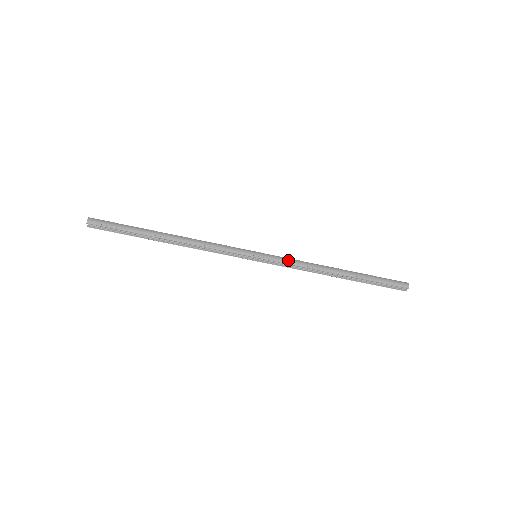
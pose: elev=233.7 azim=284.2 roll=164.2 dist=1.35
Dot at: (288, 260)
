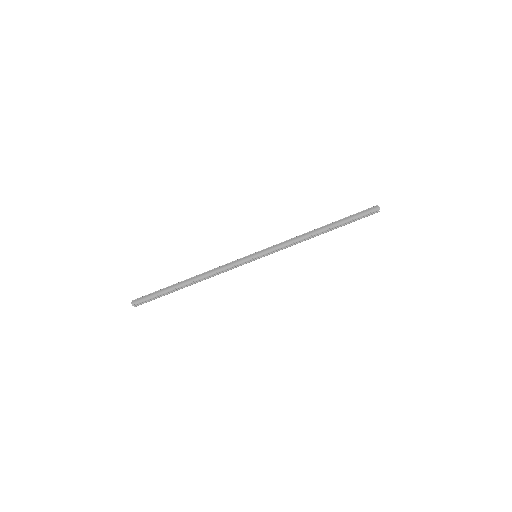
Dot at: (280, 246)
